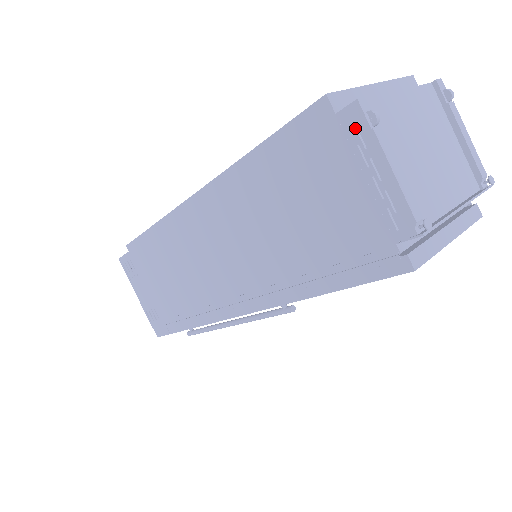
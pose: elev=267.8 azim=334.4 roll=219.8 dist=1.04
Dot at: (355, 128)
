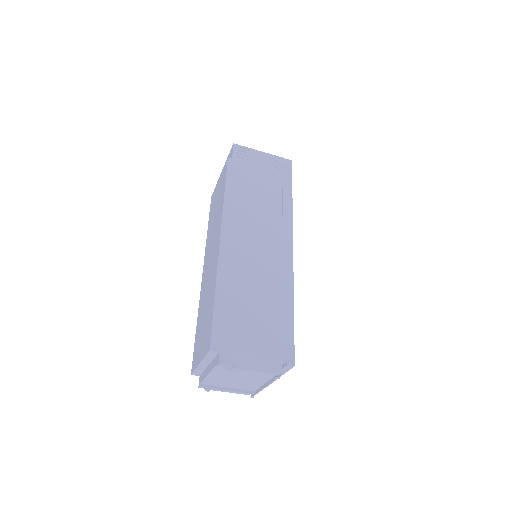
Dot at: occluded
